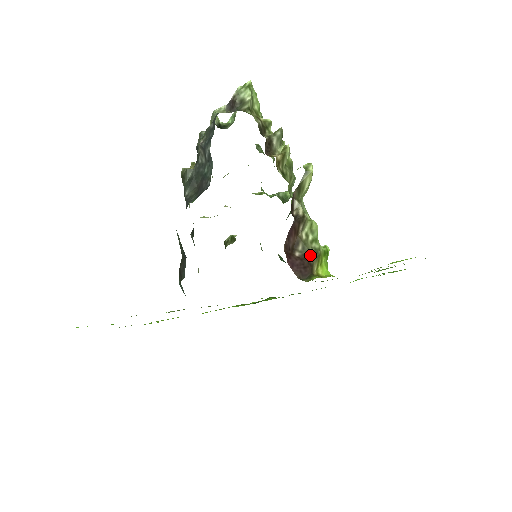
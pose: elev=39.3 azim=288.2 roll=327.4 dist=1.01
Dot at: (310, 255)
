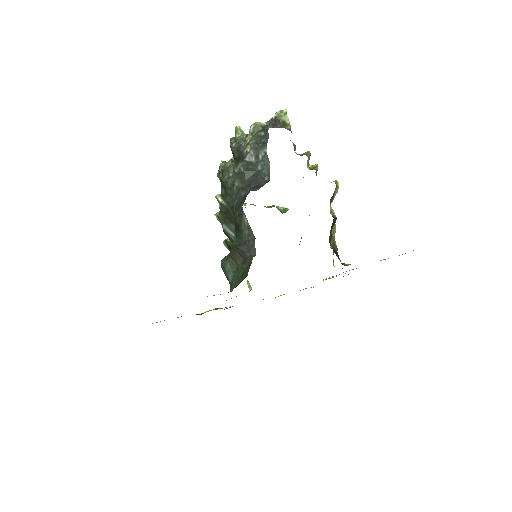
Dot at: (336, 249)
